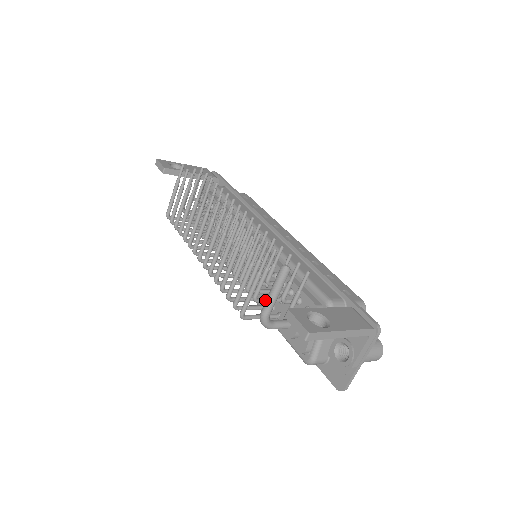
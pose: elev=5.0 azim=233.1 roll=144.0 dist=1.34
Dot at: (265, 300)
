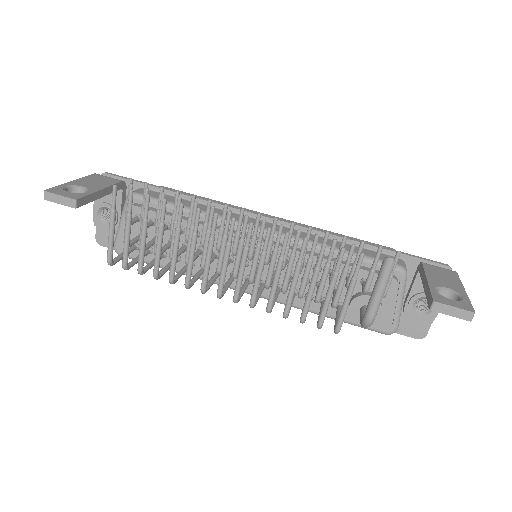
Dot at: occluded
